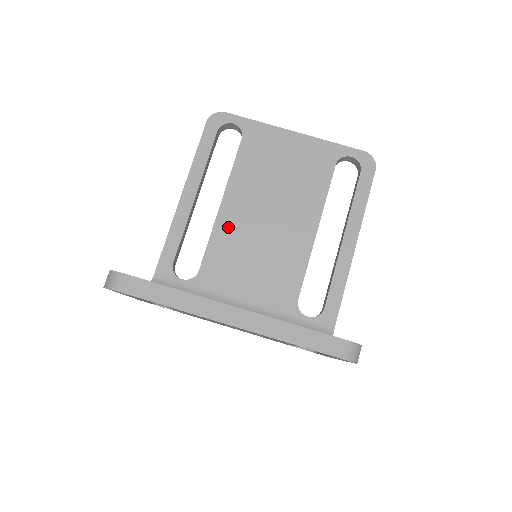
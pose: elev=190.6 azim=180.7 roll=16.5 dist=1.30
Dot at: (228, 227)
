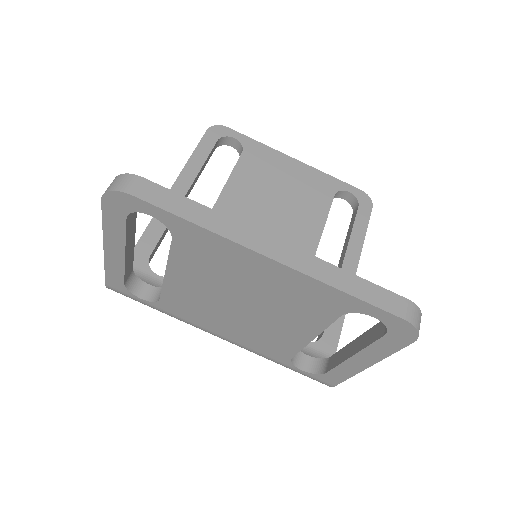
Dot at: occluded
